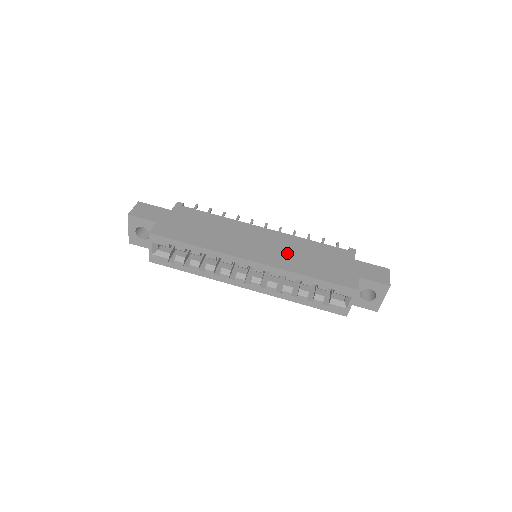
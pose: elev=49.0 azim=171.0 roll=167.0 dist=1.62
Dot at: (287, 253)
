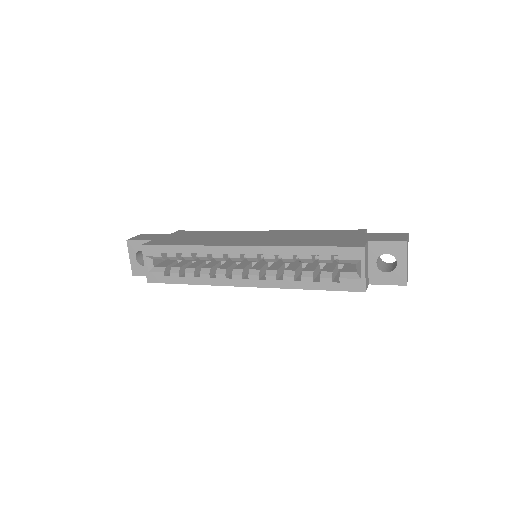
Dot at: (284, 238)
